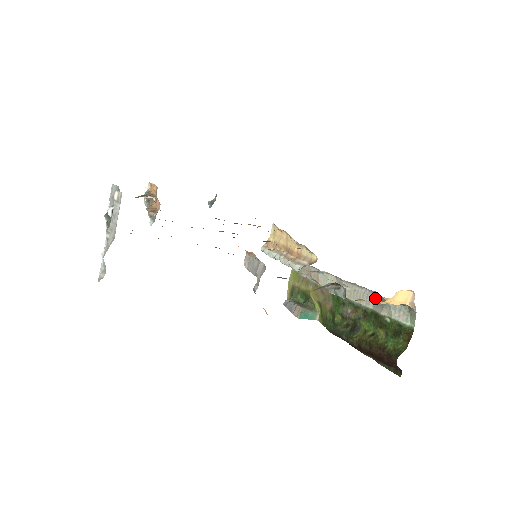
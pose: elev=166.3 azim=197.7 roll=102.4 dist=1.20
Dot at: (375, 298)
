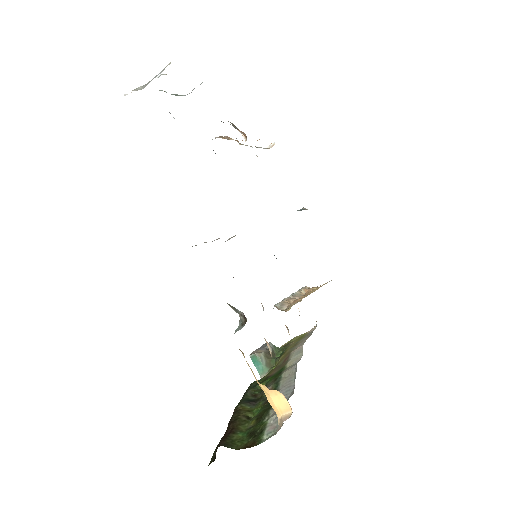
Dot at: (288, 397)
